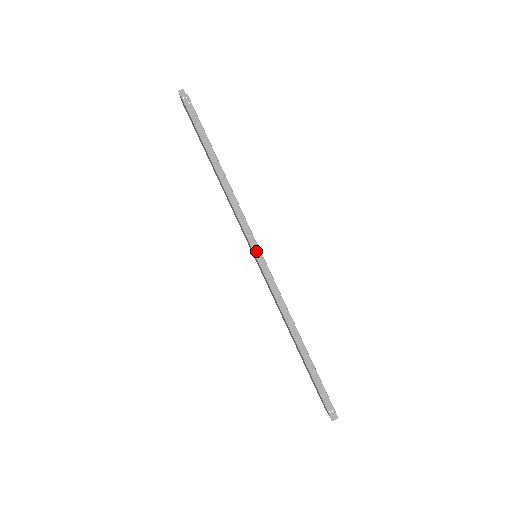
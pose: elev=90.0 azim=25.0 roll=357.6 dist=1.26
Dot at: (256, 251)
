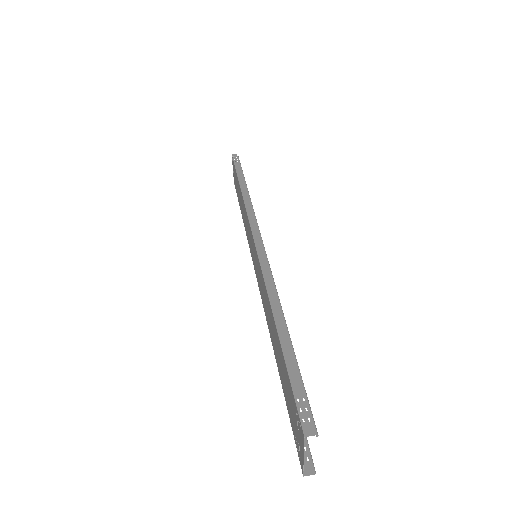
Dot at: (256, 235)
